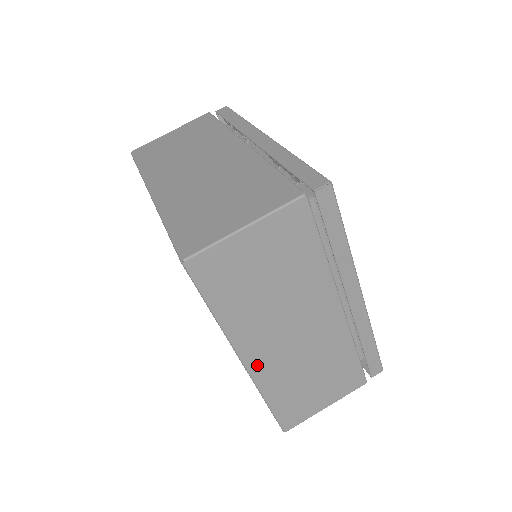
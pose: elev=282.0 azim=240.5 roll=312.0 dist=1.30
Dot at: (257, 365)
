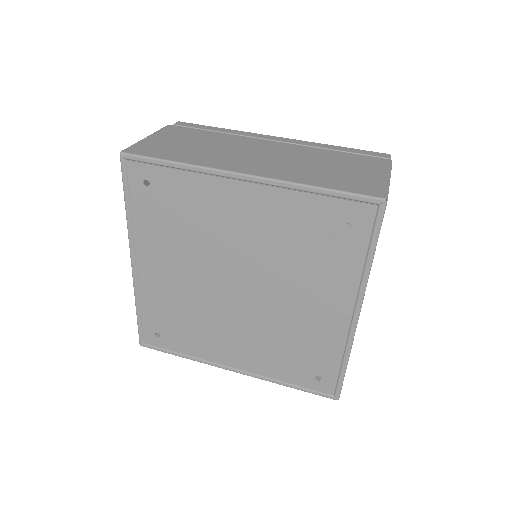
Dot at: (259, 172)
